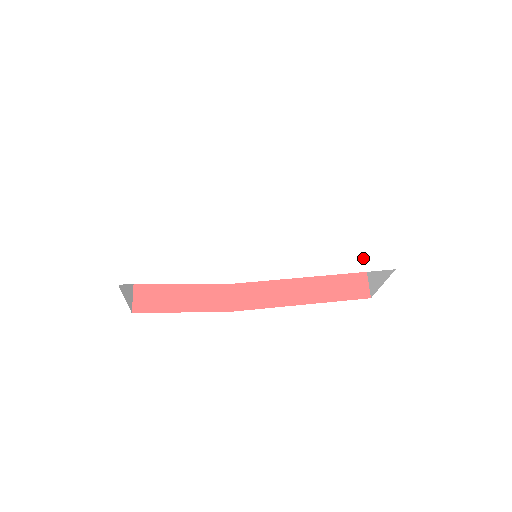
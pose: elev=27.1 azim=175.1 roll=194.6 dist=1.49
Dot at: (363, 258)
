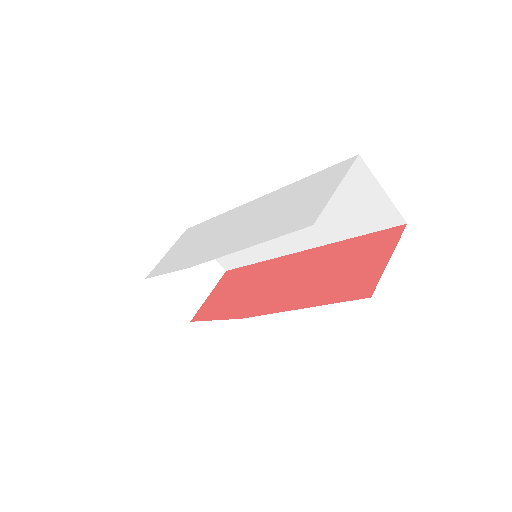
Dot at: (291, 222)
